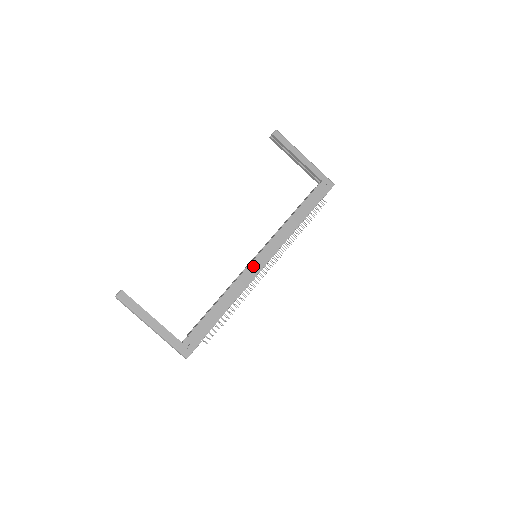
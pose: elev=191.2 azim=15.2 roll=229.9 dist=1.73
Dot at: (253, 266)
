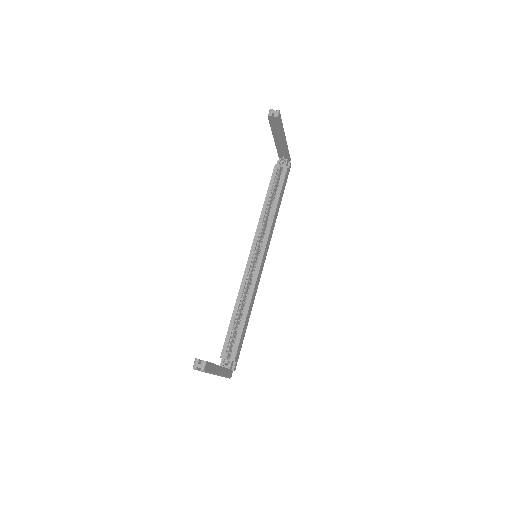
Dot at: (260, 270)
